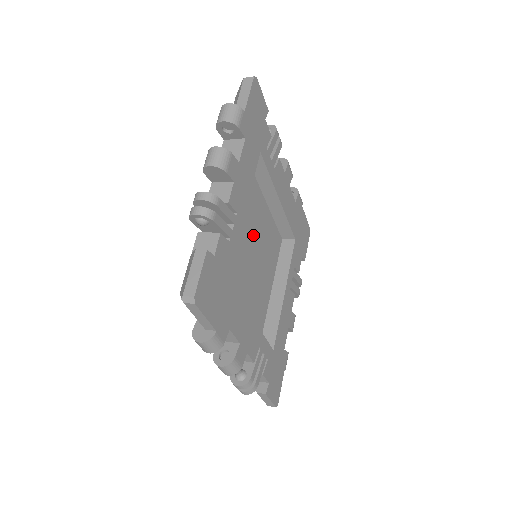
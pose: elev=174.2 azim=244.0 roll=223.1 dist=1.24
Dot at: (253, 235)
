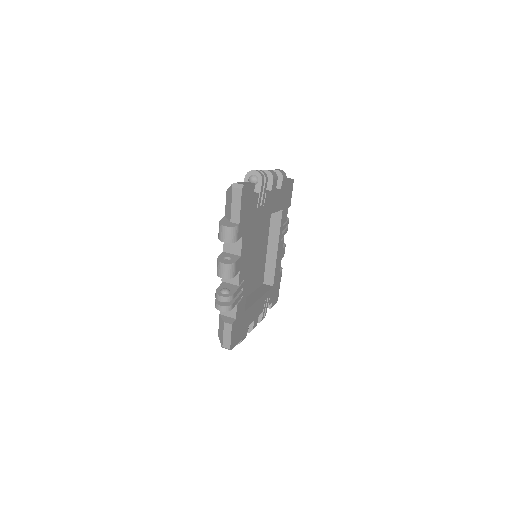
Dot at: (252, 245)
